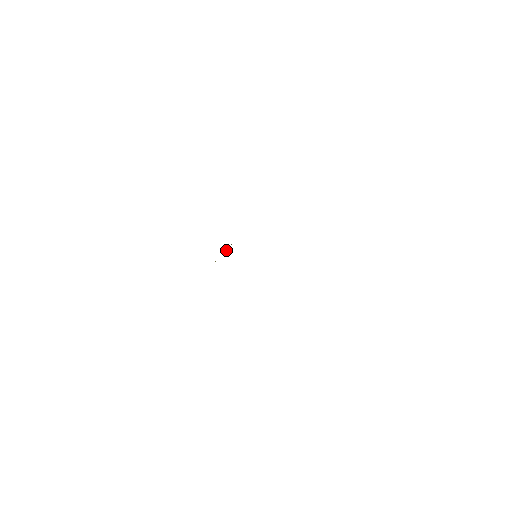
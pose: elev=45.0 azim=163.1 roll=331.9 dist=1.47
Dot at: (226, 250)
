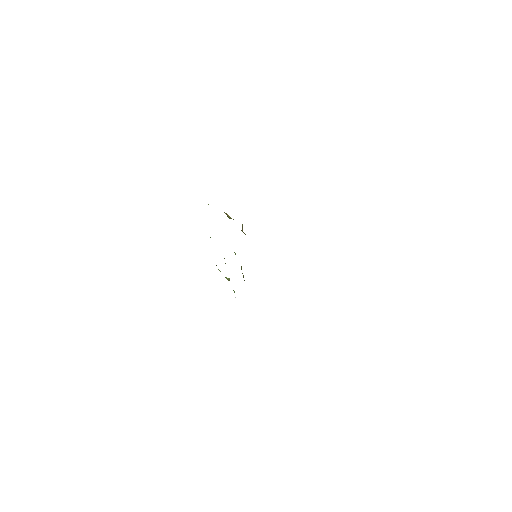
Dot at: (242, 226)
